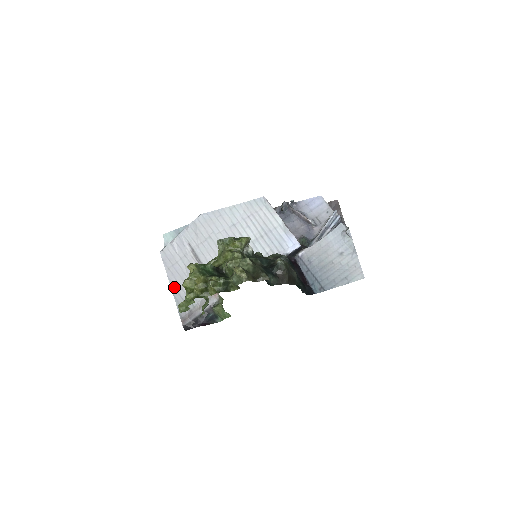
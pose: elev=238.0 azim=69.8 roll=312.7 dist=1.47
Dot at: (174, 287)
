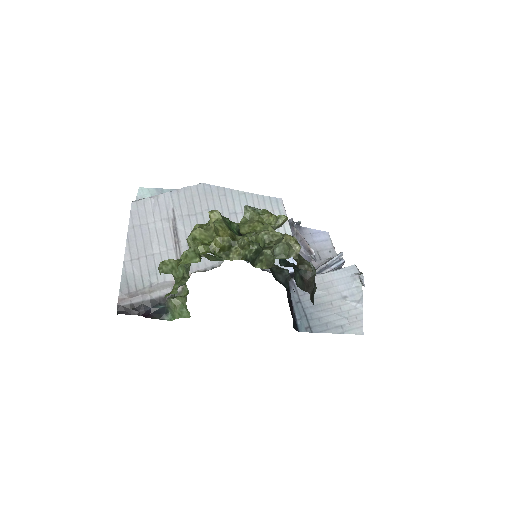
Dot at: (129, 252)
